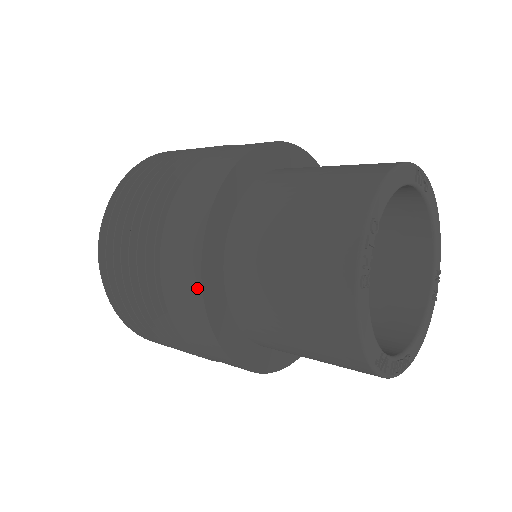
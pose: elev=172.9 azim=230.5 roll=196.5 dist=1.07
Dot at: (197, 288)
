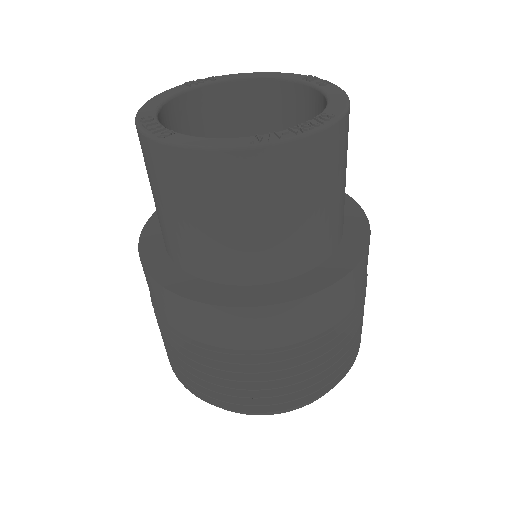
Dot at: (176, 299)
